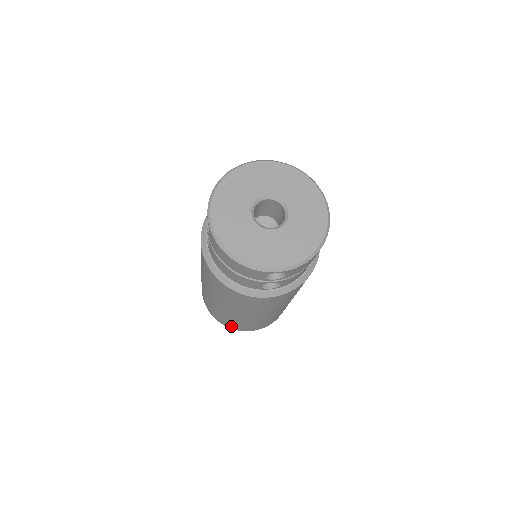
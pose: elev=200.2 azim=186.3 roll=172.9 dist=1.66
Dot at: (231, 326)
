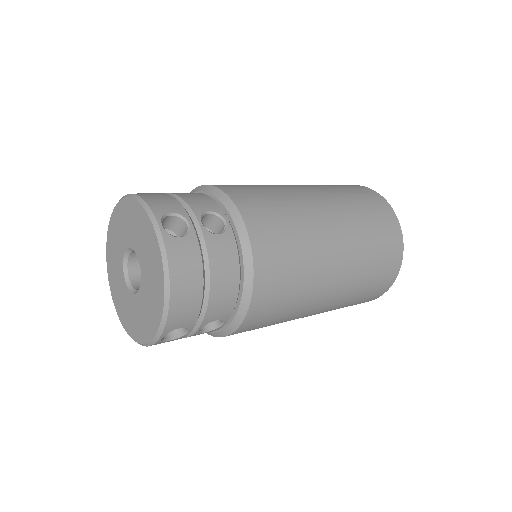
Dot at: occluded
